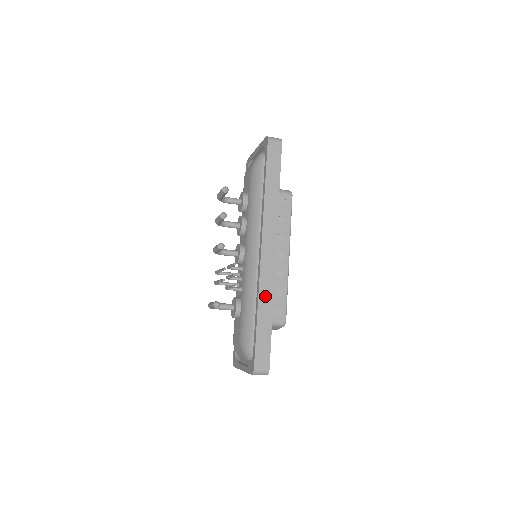
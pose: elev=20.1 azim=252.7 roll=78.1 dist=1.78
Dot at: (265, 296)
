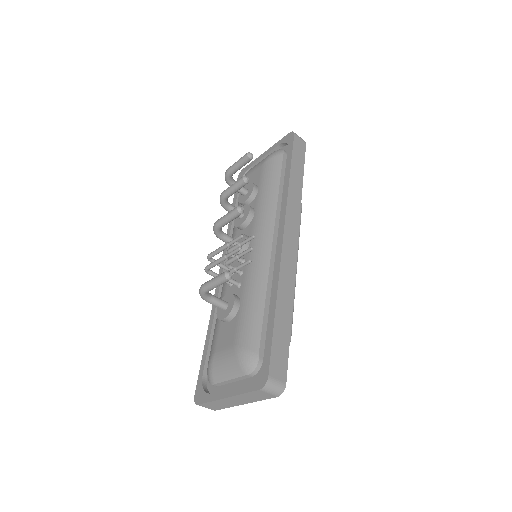
Dot at: (285, 286)
